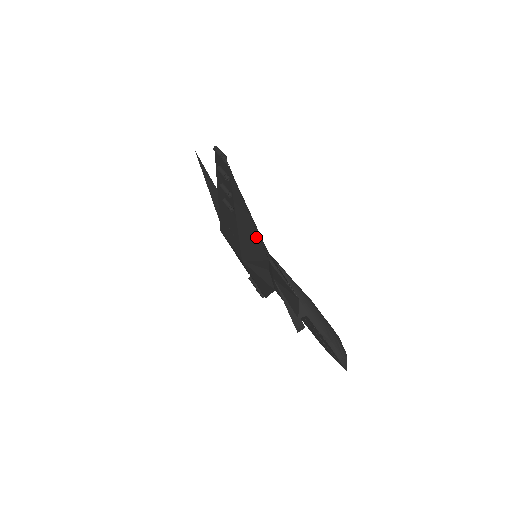
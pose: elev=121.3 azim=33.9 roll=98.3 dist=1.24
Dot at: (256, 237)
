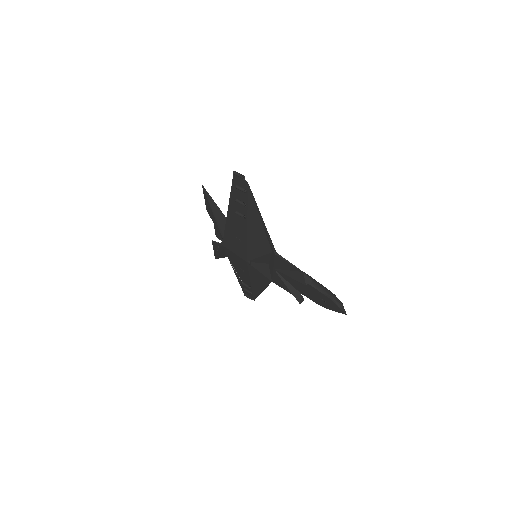
Dot at: (263, 235)
